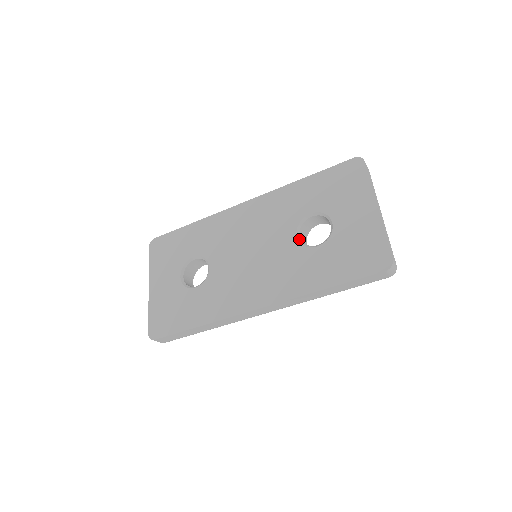
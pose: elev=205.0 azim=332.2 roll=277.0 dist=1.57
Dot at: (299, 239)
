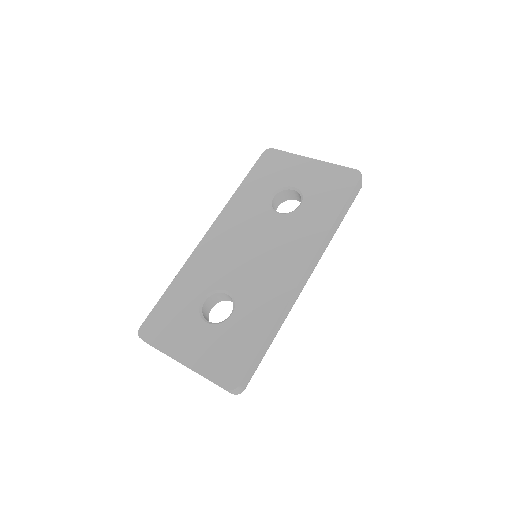
Dot at: (281, 213)
